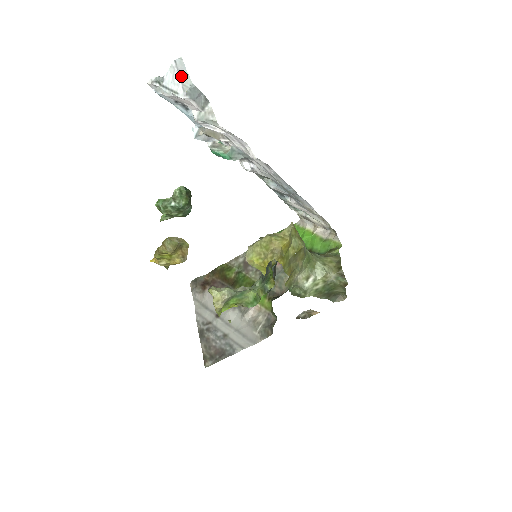
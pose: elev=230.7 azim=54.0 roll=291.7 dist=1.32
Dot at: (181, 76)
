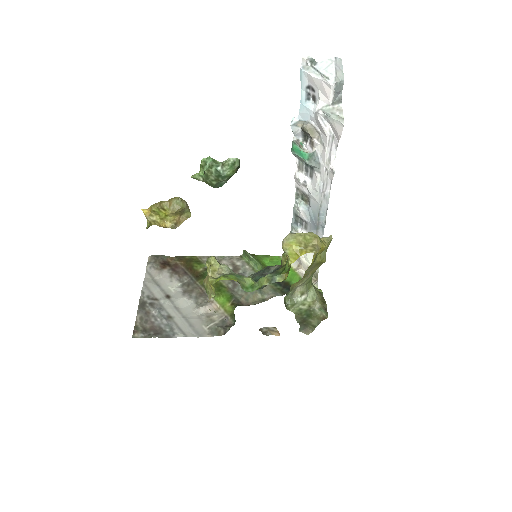
Dot at: (337, 70)
